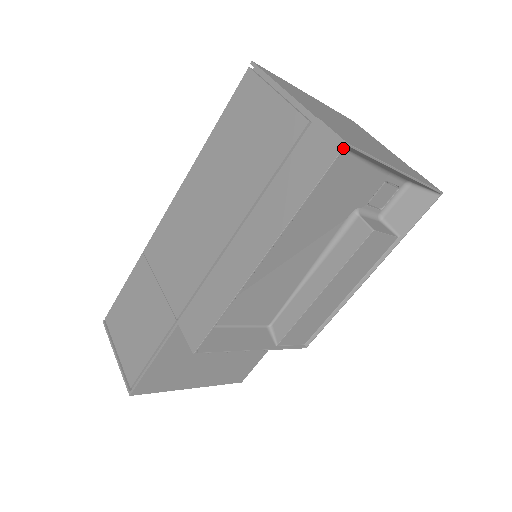
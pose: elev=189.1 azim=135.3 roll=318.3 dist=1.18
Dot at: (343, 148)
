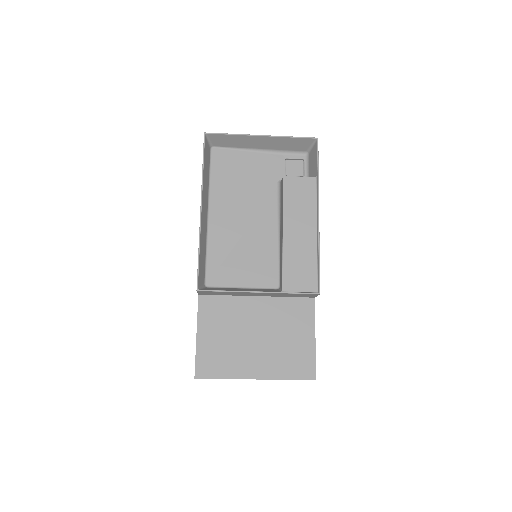
Dot at: (204, 135)
